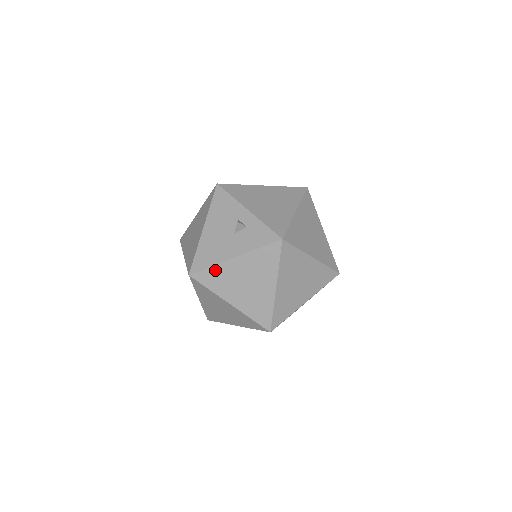
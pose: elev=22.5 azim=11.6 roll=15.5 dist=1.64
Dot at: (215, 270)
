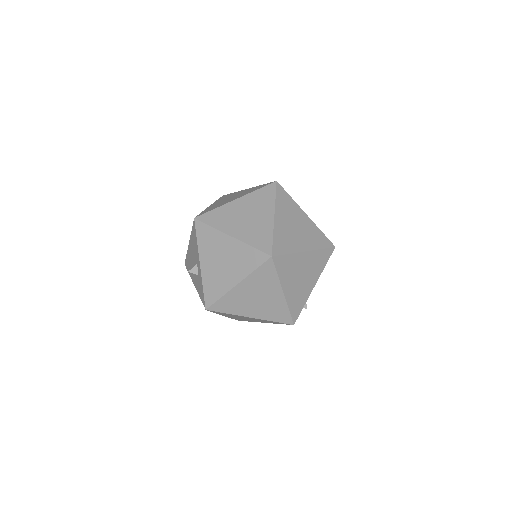
Dot at: occluded
